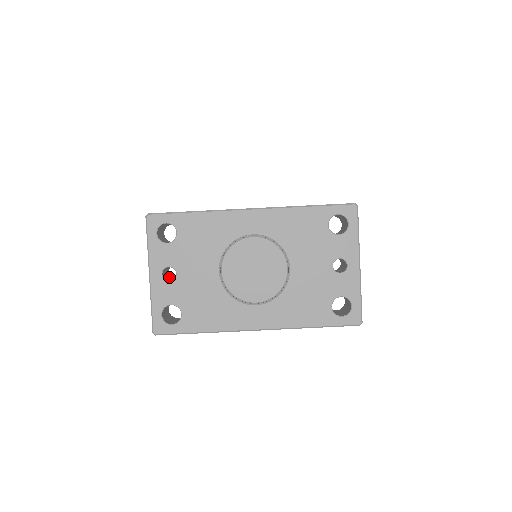
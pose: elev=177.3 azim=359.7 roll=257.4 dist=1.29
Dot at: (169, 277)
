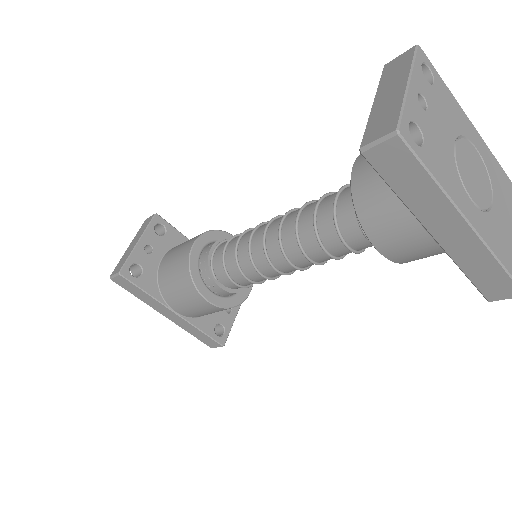
Dot at: occluded
